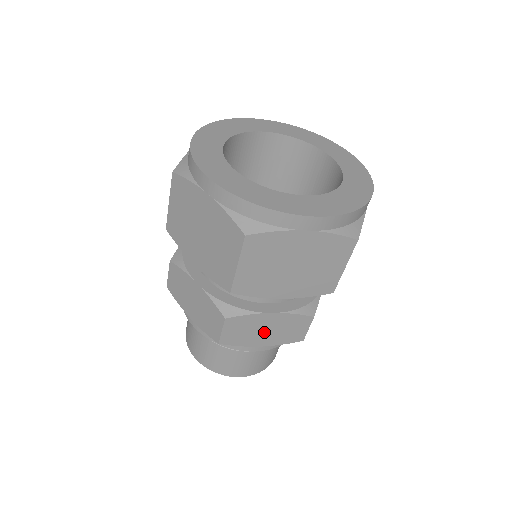
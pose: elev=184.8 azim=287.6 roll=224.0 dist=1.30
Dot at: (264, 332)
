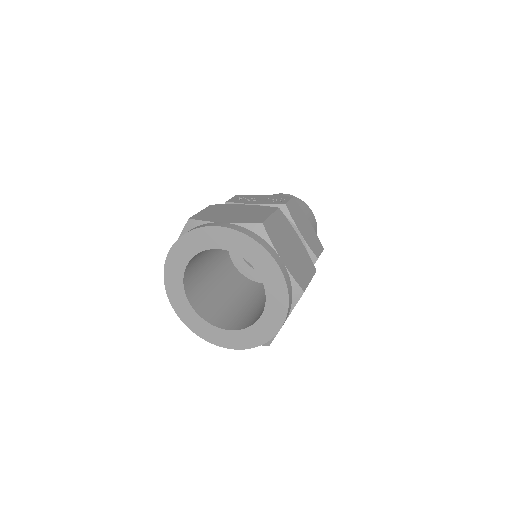
Dot at: occluded
